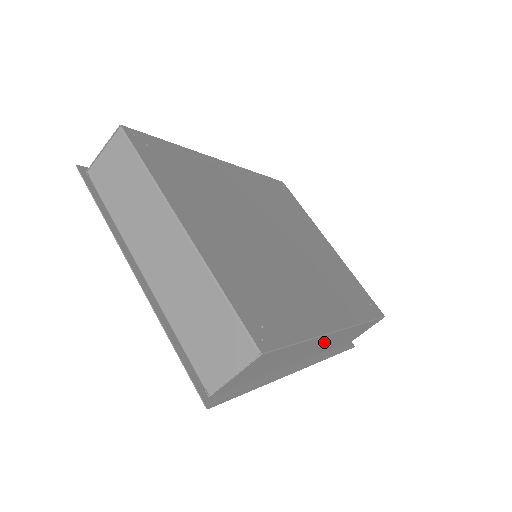
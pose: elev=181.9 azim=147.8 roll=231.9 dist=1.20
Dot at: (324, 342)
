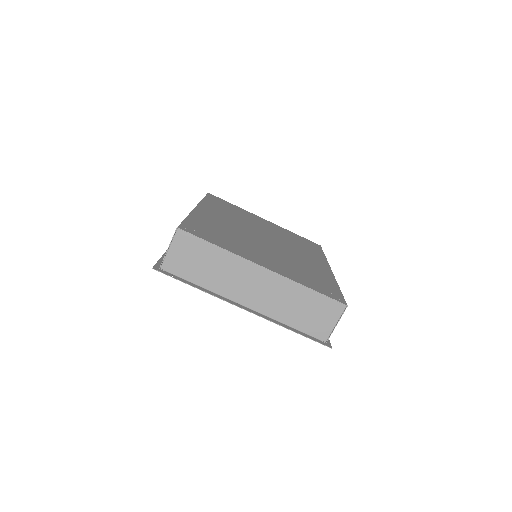
Dot at: occluded
